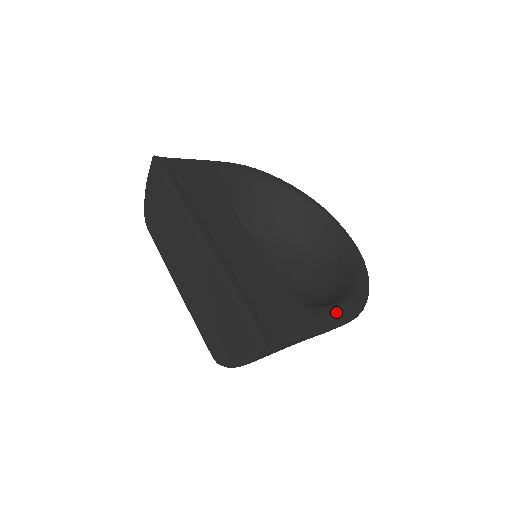
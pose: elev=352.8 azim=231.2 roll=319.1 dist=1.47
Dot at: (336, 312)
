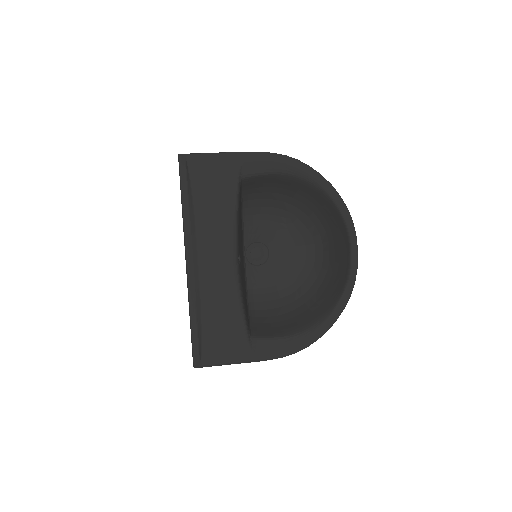
Dot at: (276, 347)
